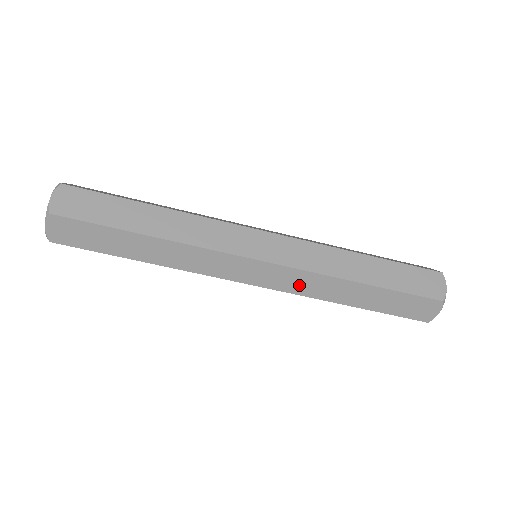
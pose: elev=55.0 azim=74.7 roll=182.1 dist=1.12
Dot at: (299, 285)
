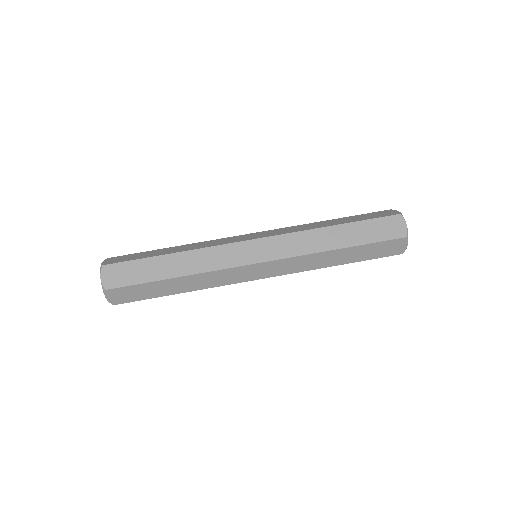
Dot at: (292, 247)
